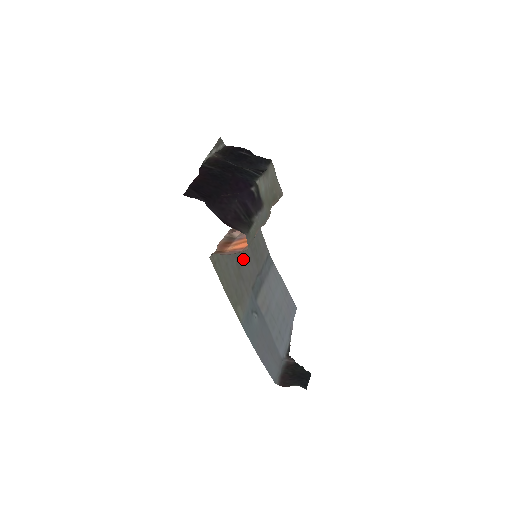
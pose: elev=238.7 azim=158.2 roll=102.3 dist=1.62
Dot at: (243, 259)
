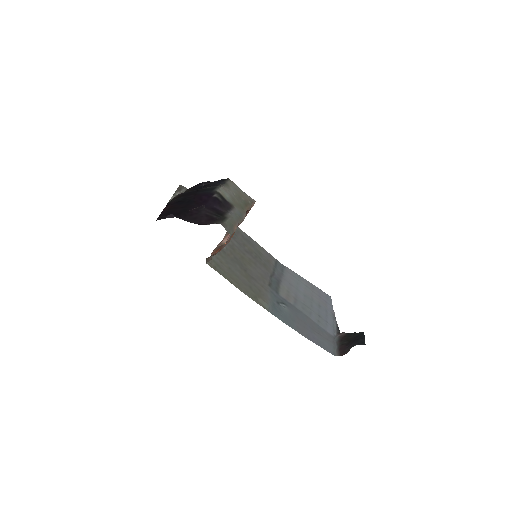
Dot at: (247, 265)
